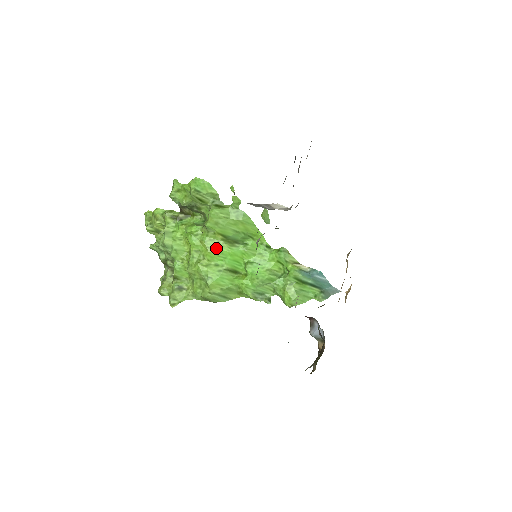
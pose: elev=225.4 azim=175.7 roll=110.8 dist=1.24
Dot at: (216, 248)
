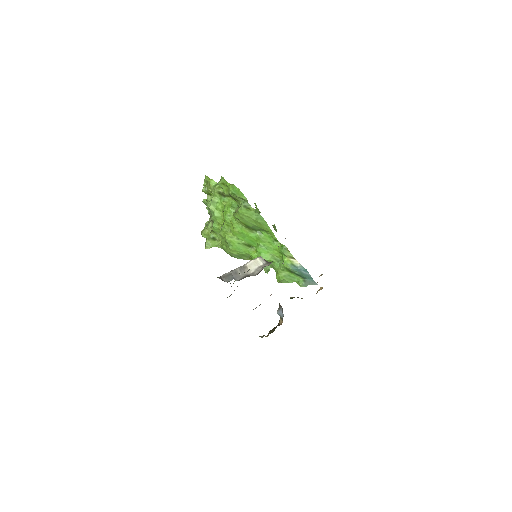
Dot at: (239, 230)
